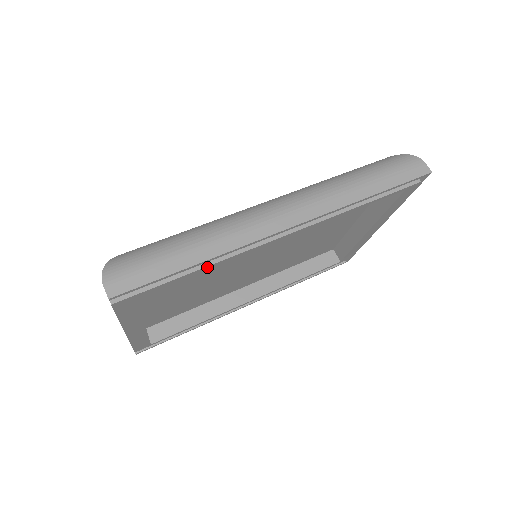
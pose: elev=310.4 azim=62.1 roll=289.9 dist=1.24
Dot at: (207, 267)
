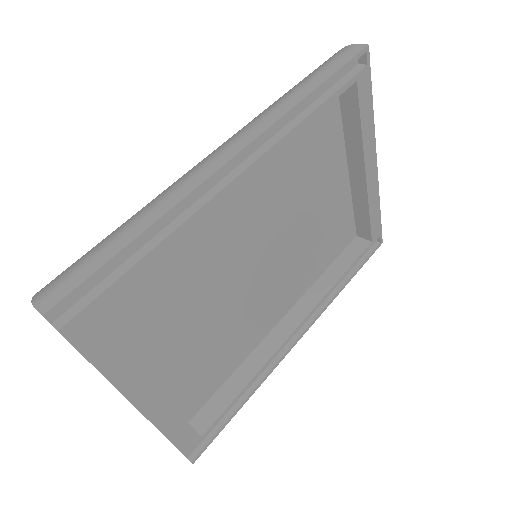
Dot at: (165, 242)
